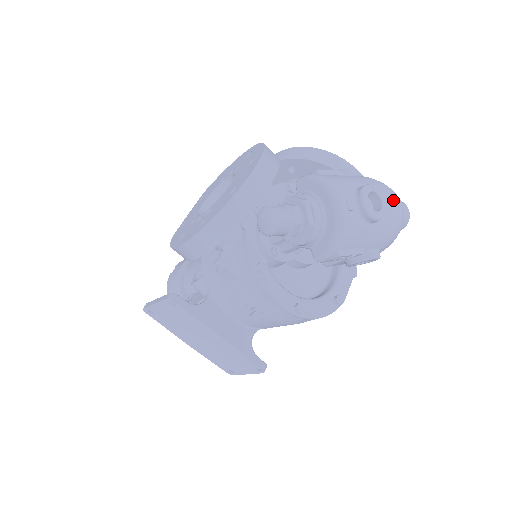
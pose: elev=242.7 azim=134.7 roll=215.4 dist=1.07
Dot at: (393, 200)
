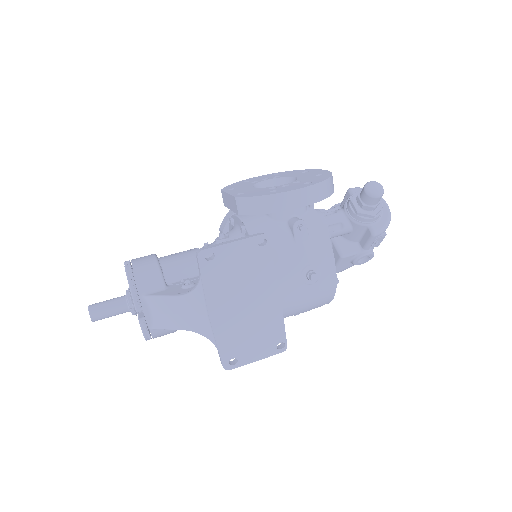
Dot at: occluded
